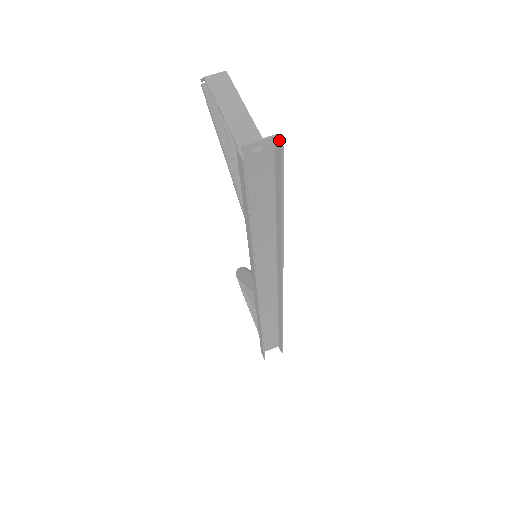
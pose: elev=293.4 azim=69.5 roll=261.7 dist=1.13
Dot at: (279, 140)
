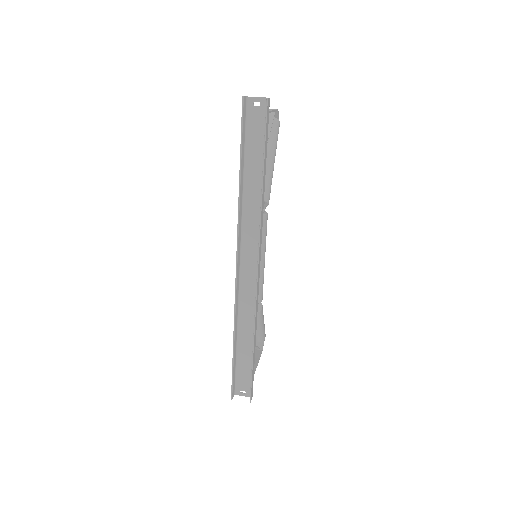
Dot at: (268, 98)
